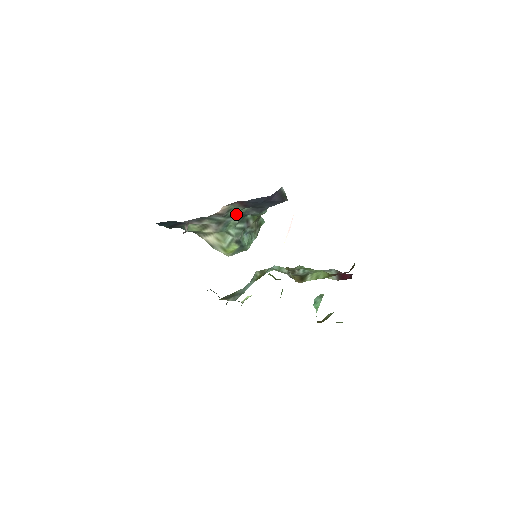
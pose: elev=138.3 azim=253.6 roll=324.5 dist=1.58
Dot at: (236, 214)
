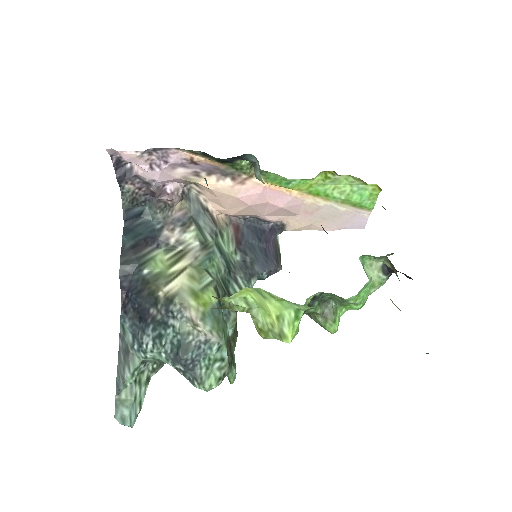
Dot at: (224, 255)
